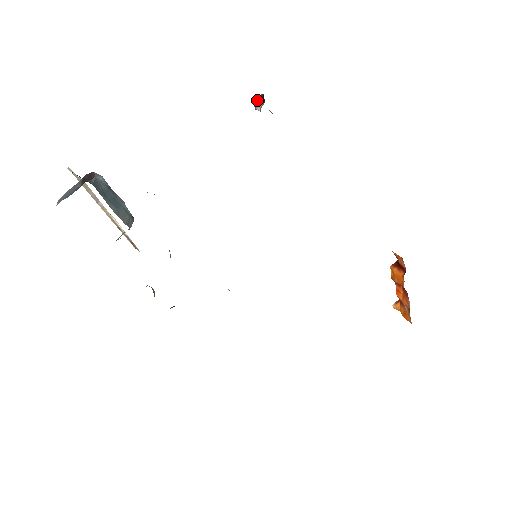
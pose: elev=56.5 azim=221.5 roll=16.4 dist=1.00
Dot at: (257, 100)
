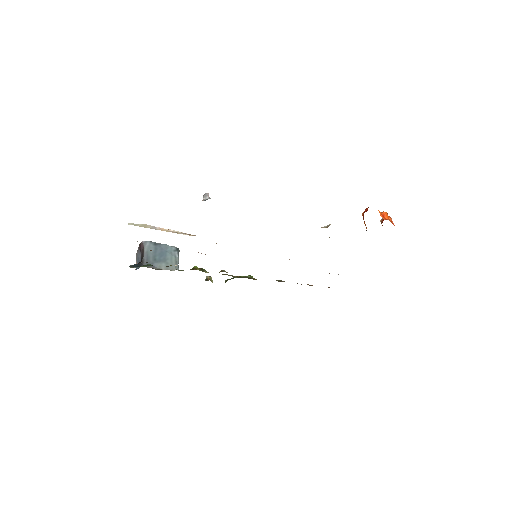
Dot at: (202, 200)
